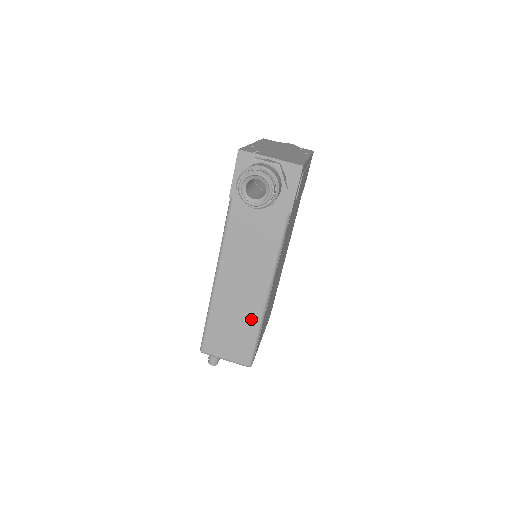
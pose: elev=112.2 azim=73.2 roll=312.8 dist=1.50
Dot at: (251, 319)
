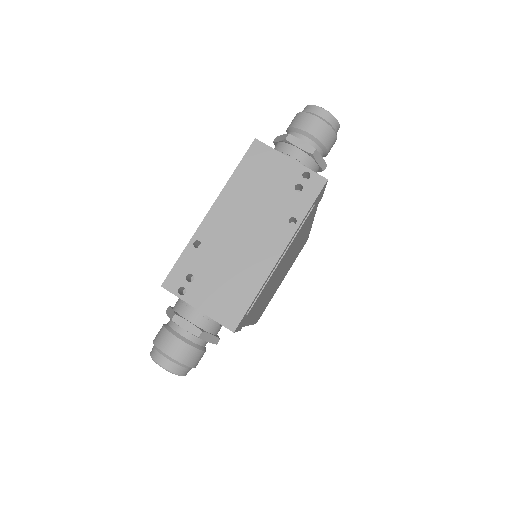
Dot at: occluded
